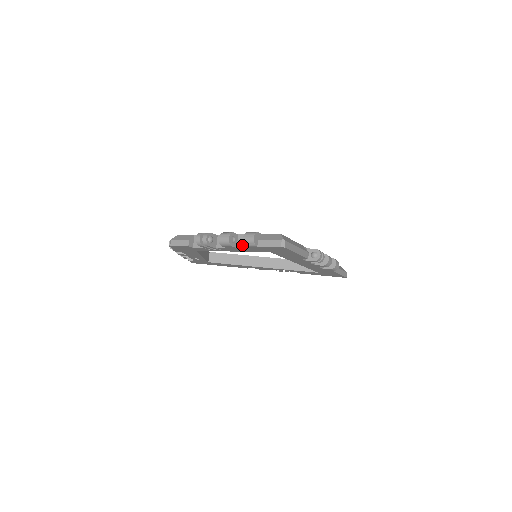
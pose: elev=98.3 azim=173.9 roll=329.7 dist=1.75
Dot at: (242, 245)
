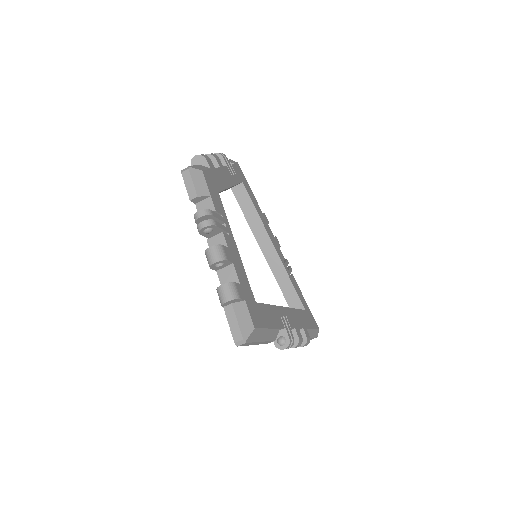
Dot at: (222, 277)
